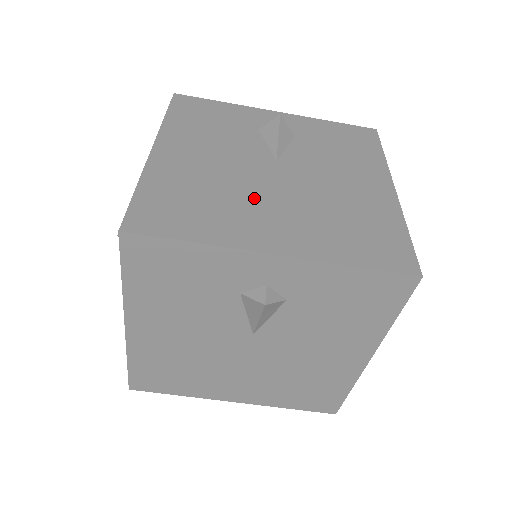
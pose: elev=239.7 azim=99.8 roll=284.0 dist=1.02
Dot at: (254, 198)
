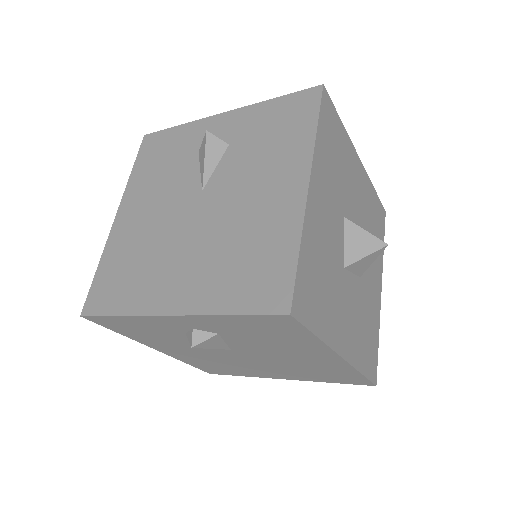
Dot at: (171, 250)
